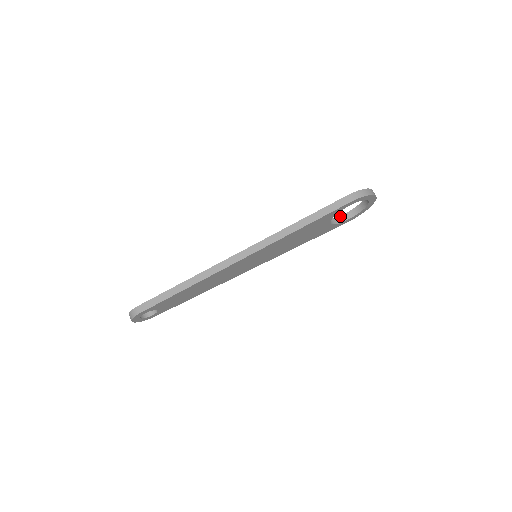
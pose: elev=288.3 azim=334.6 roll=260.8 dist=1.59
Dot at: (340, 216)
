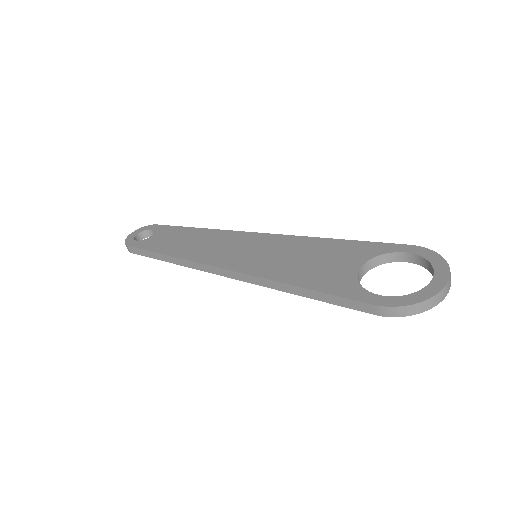
Dot at: (397, 253)
